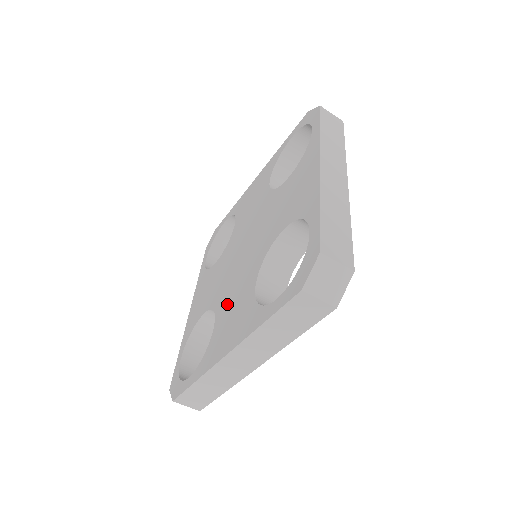
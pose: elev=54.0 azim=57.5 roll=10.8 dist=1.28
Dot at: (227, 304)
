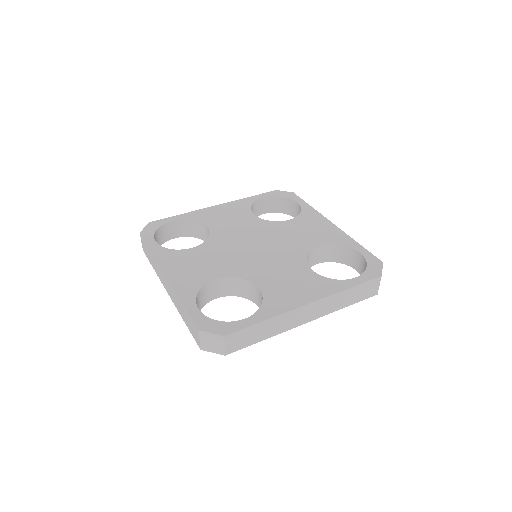
Dot at: (270, 276)
